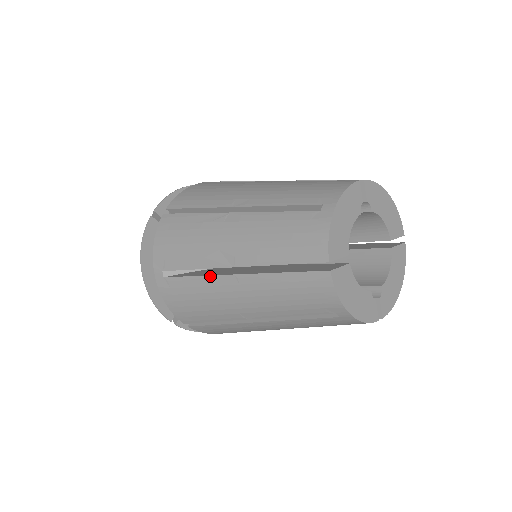
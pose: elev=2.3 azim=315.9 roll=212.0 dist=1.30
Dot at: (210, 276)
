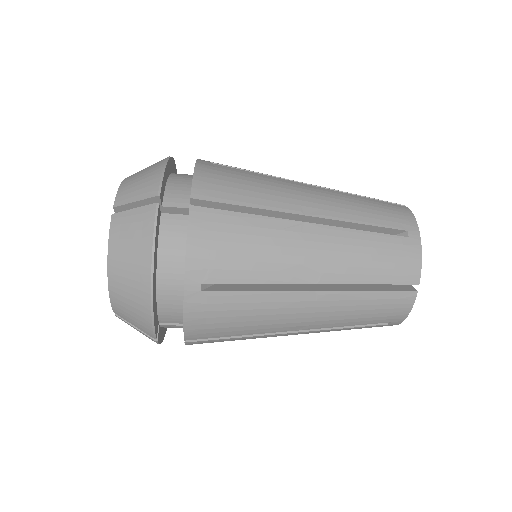
Dot at: (281, 179)
